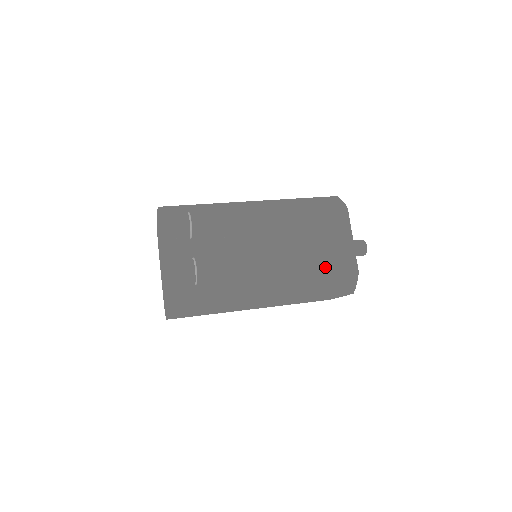
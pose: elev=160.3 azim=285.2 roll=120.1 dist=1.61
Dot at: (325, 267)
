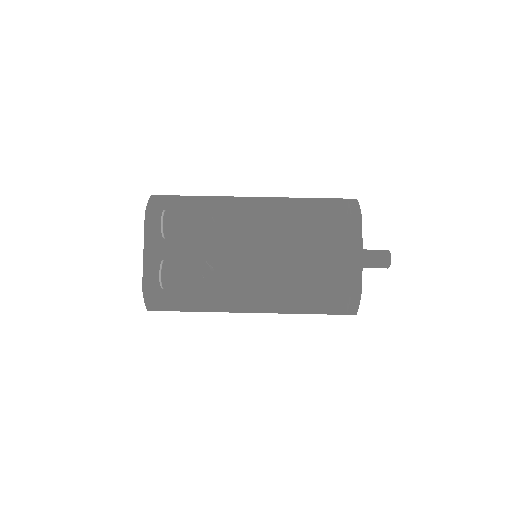
Dot at: (321, 283)
